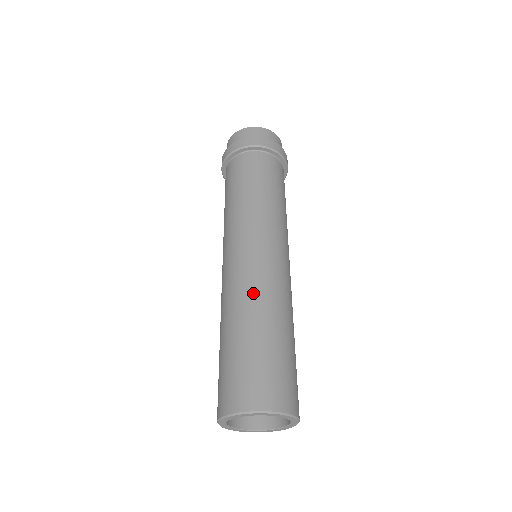
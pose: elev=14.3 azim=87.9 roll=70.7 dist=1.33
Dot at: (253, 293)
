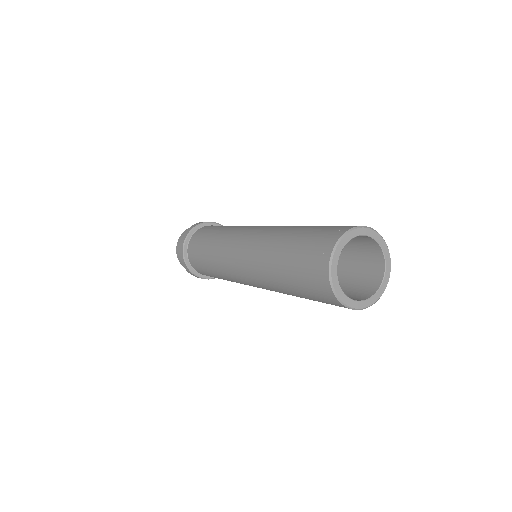
Dot at: occluded
